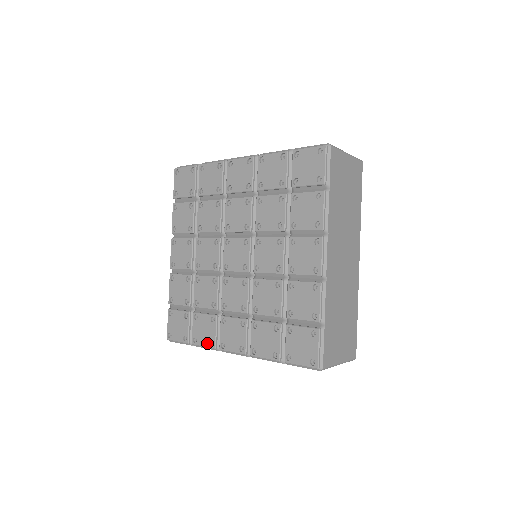
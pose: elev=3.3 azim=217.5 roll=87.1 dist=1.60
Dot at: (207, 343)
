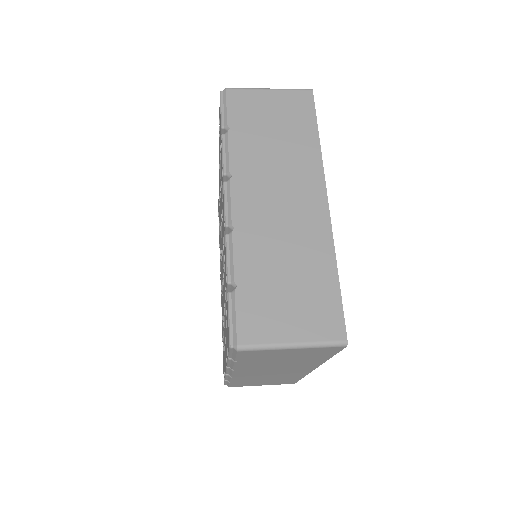
Dot at: occluded
